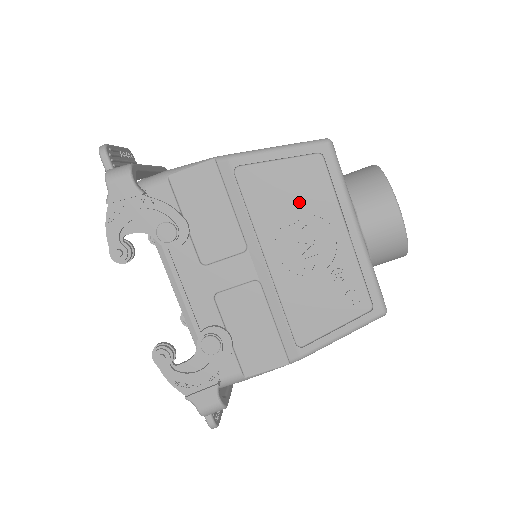
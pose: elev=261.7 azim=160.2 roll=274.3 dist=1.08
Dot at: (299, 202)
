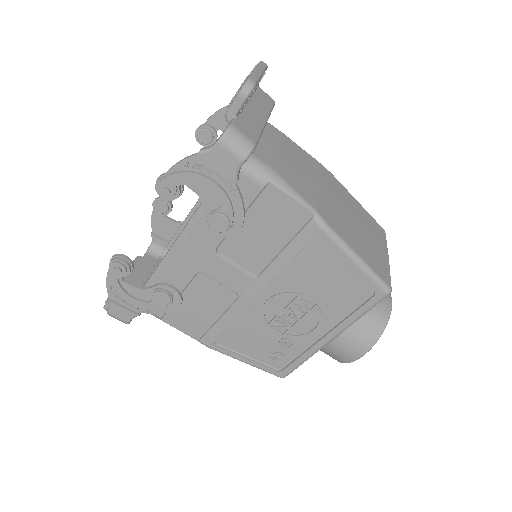
Dot at: (323, 295)
